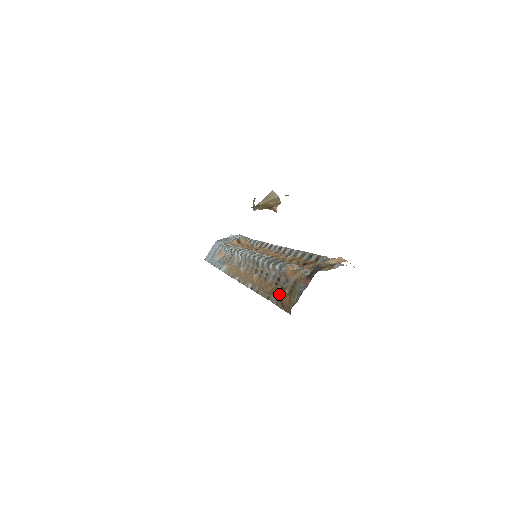
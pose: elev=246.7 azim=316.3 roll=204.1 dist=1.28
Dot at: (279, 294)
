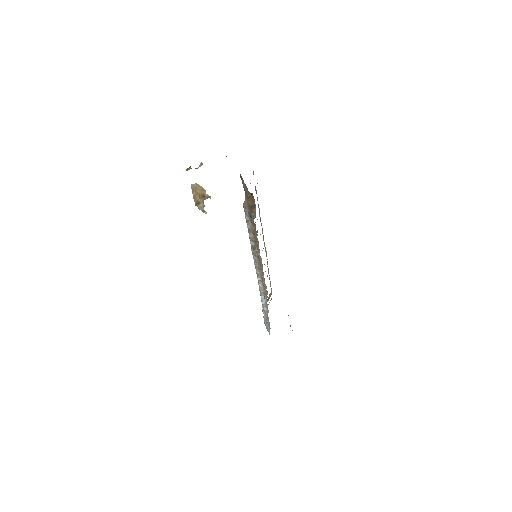
Dot at: (251, 211)
